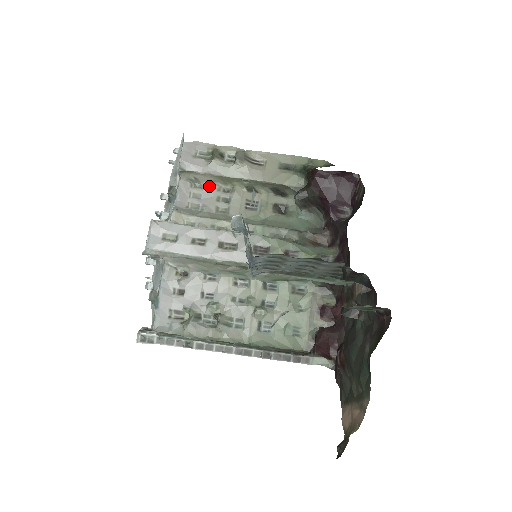
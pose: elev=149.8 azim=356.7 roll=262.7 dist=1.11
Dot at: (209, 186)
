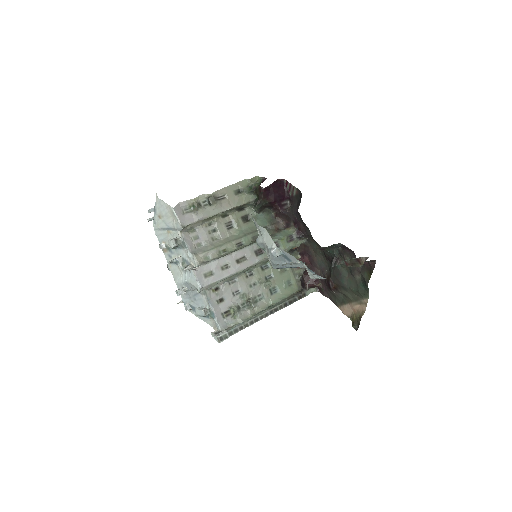
Dot at: (200, 227)
